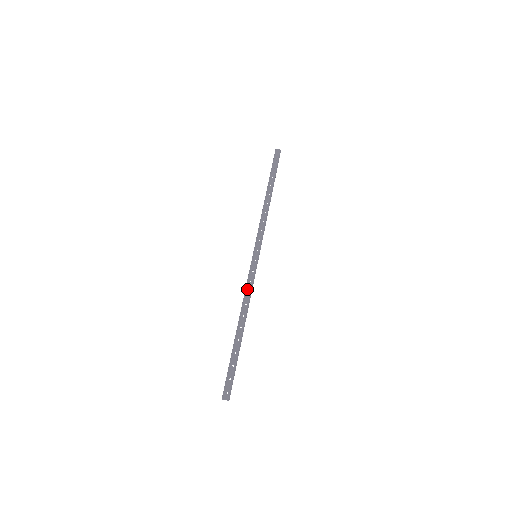
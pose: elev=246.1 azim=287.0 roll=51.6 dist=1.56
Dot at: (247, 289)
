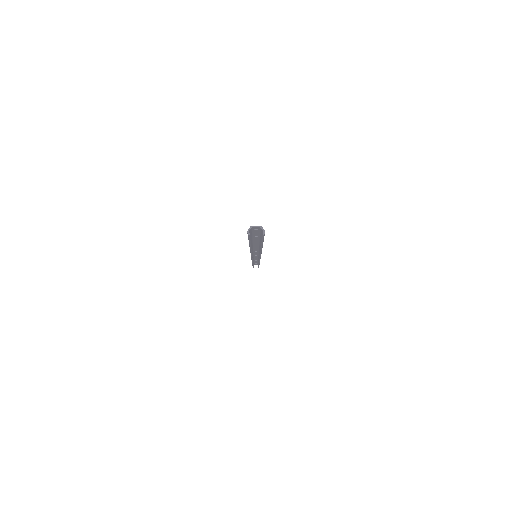
Dot at: occluded
